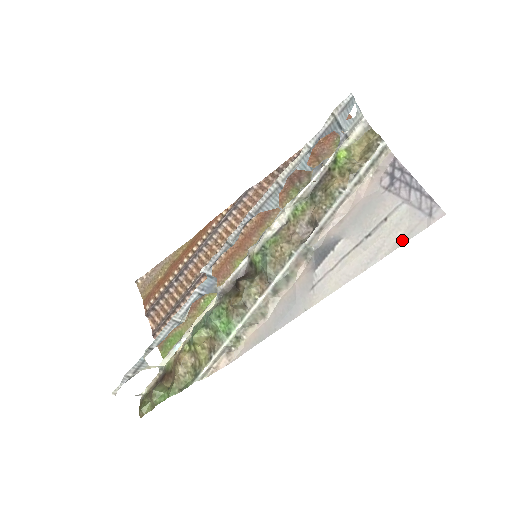
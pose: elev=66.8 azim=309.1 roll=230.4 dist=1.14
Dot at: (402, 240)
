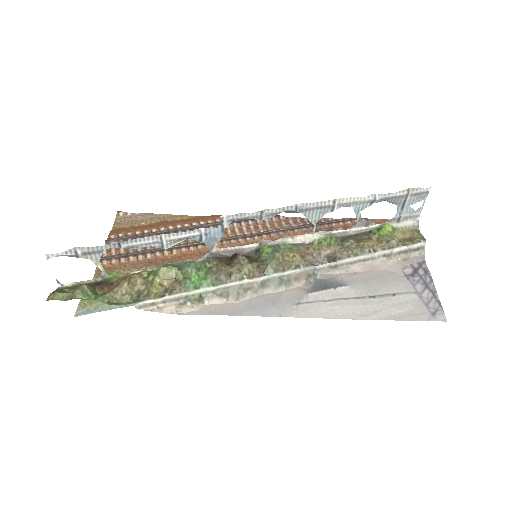
Dot at: (400, 317)
